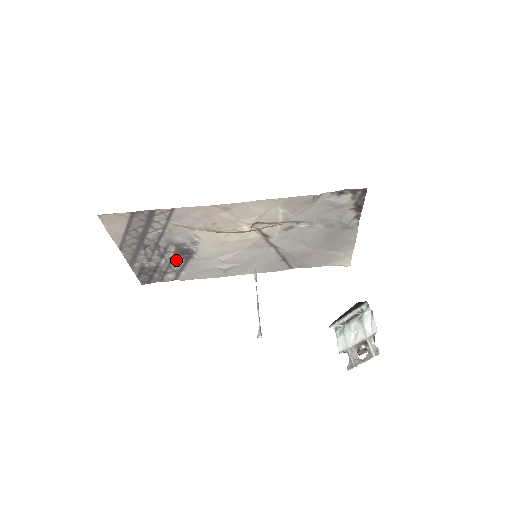
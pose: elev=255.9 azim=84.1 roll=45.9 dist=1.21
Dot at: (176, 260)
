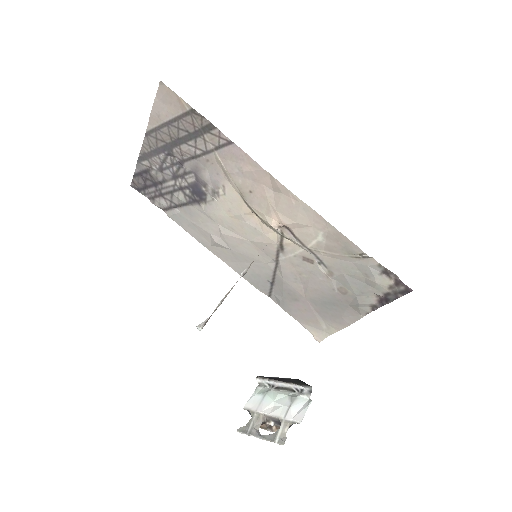
Dot at: (183, 193)
